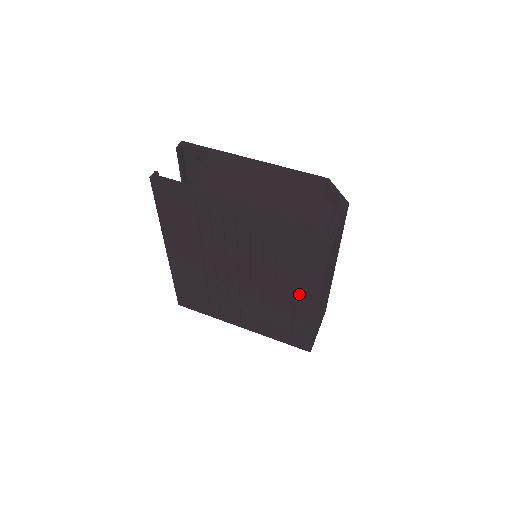
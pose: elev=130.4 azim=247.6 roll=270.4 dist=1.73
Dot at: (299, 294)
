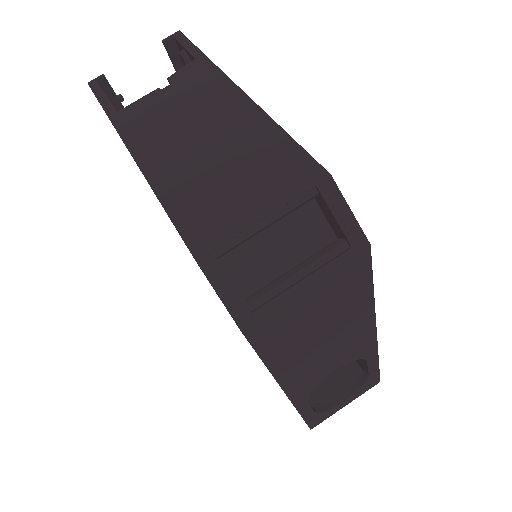
Dot at: occluded
